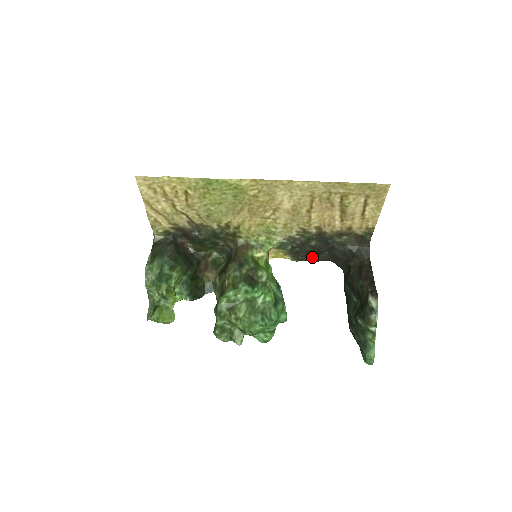
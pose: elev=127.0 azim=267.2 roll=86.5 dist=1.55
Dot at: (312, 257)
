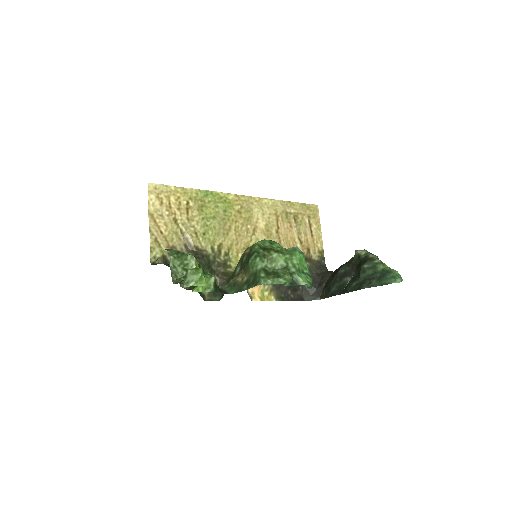
Dot at: (292, 296)
